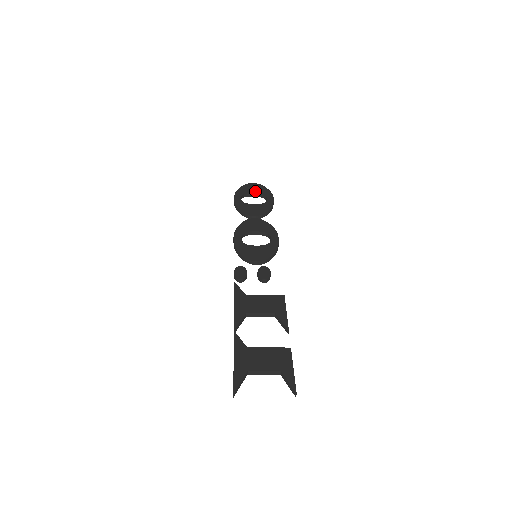
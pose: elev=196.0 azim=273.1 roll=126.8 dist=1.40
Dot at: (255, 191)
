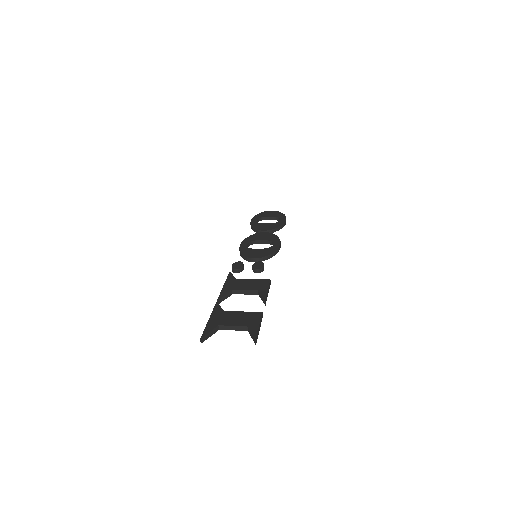
Dot at: (271, 215)
